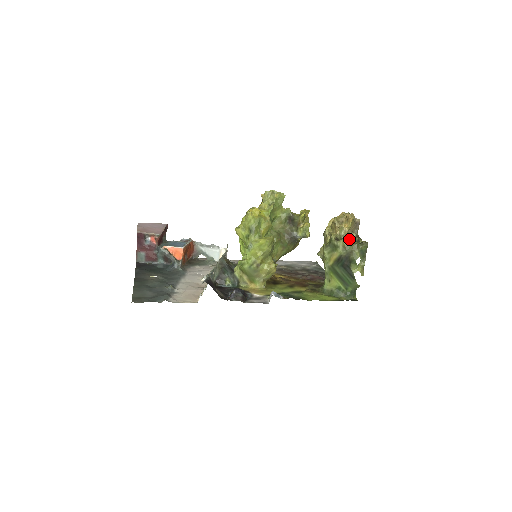
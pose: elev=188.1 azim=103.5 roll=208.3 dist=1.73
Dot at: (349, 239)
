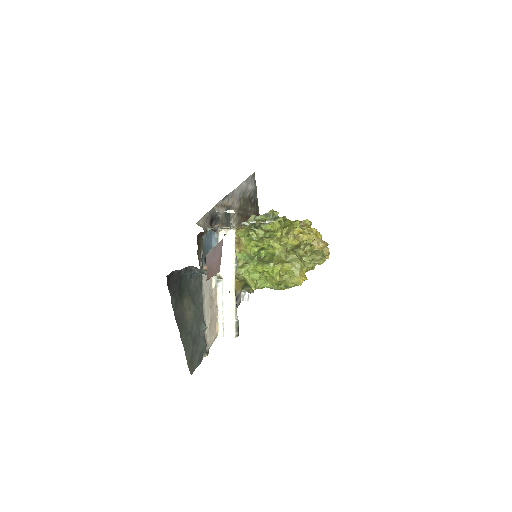
Dot at: occluded
